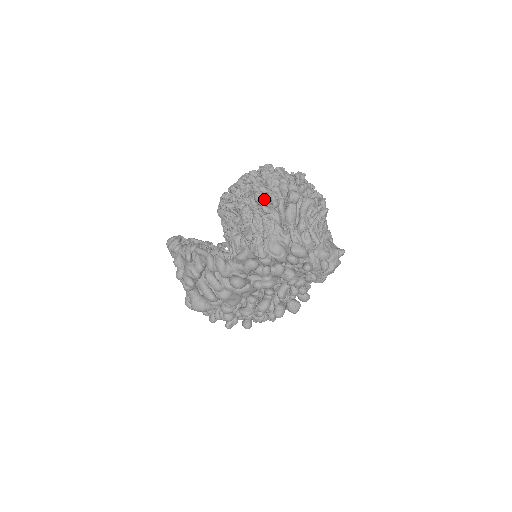
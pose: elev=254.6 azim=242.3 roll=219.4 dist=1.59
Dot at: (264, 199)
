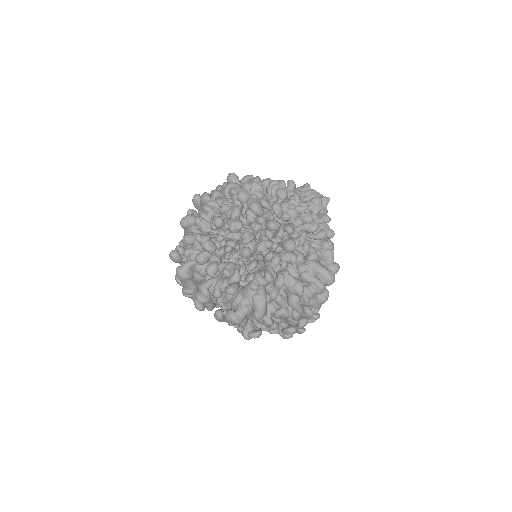
Dot at: occluded
